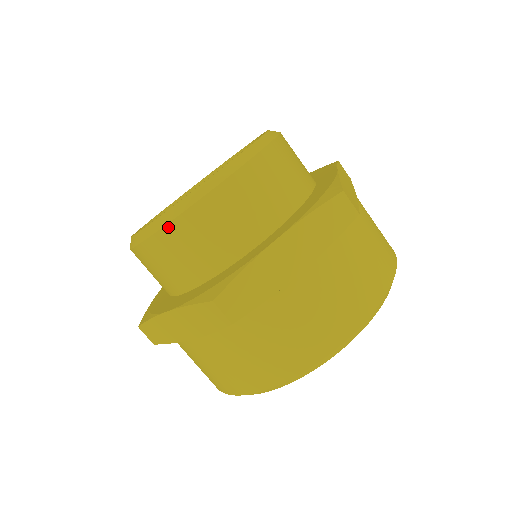
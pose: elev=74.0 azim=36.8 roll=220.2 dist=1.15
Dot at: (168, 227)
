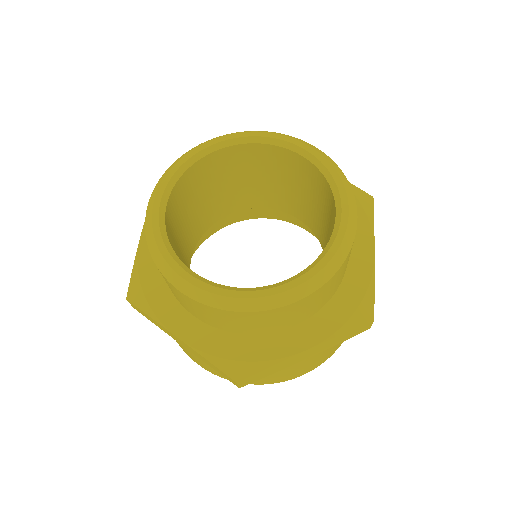
Dot at: (222, 311)
